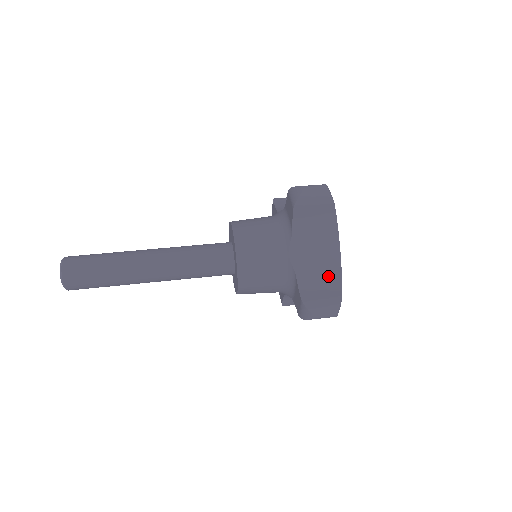
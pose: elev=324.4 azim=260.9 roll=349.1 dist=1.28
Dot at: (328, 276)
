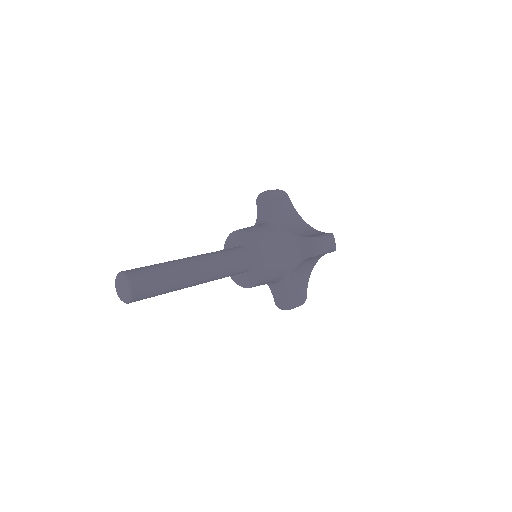
Dot at: (313, 232)
